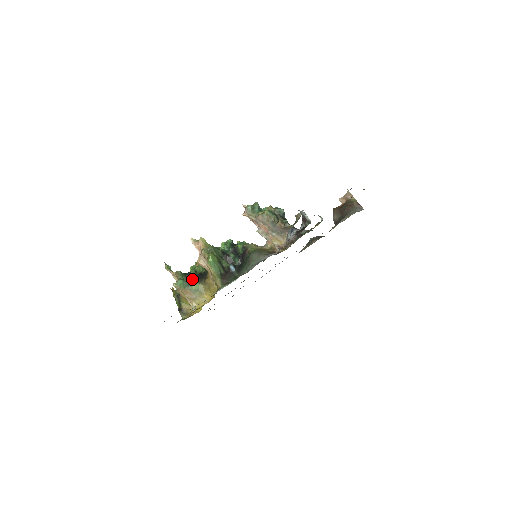
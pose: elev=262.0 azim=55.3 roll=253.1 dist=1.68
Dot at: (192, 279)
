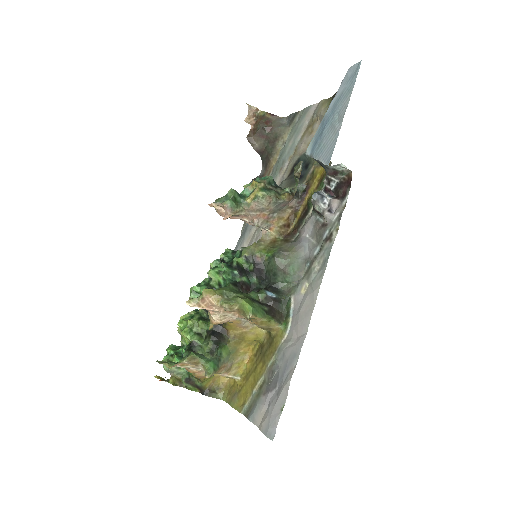
Dot at: (211, 348)
